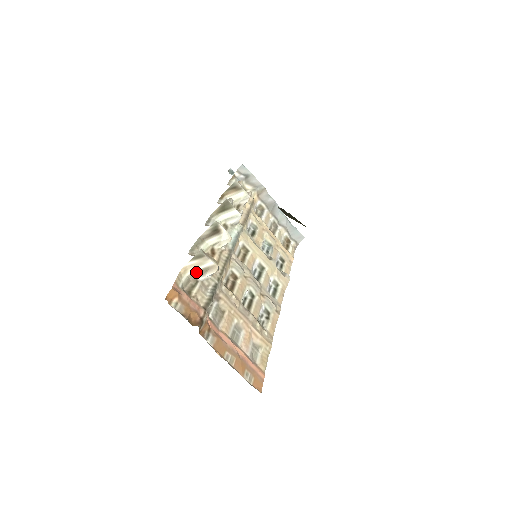
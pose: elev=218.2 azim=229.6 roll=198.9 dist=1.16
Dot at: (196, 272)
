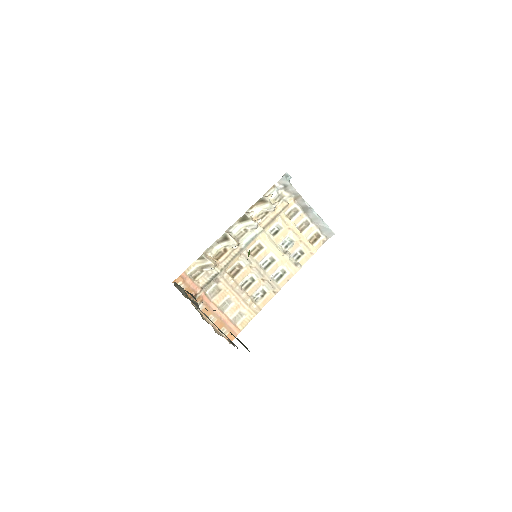
Dot at: (201, 266)
